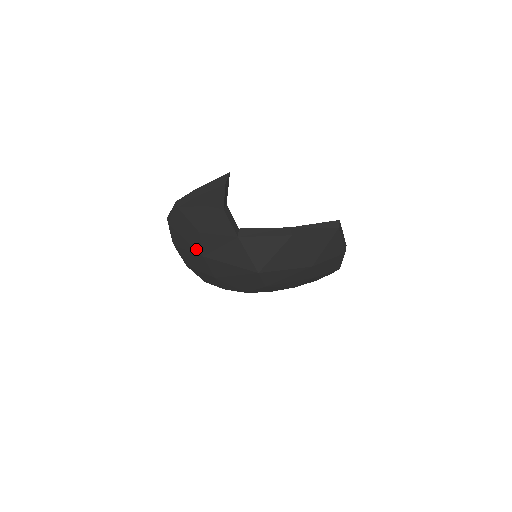
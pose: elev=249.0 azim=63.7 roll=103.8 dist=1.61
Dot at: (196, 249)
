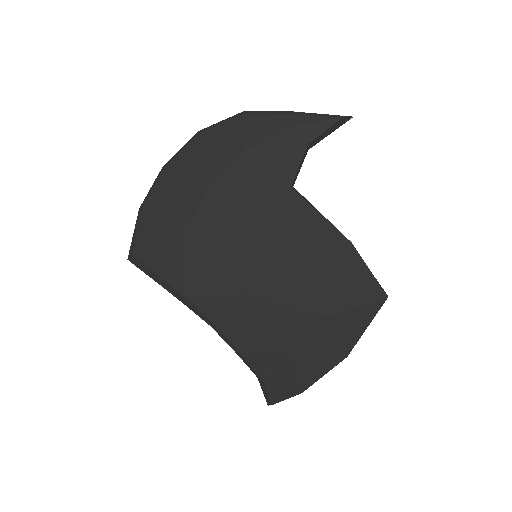
Dot at: (210, 172)
